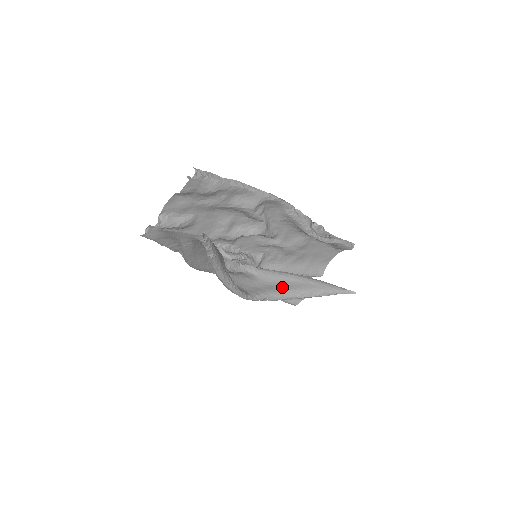
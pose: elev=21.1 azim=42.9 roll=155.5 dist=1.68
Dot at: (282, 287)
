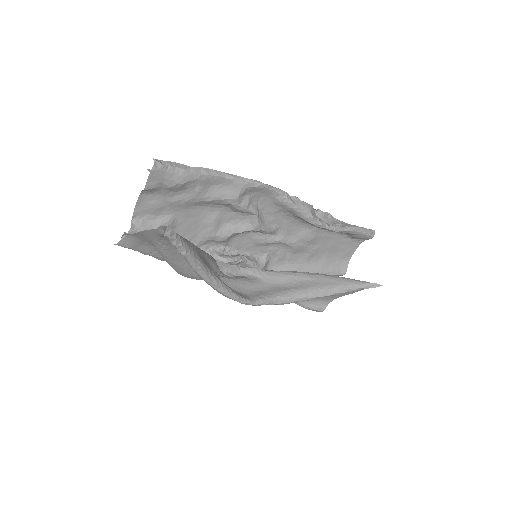
Dot at: (291, 288)
